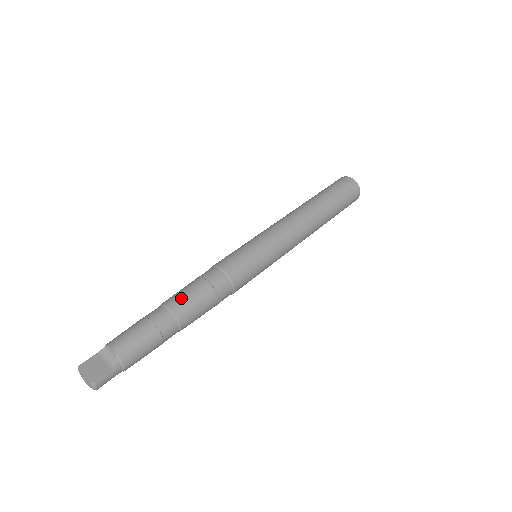
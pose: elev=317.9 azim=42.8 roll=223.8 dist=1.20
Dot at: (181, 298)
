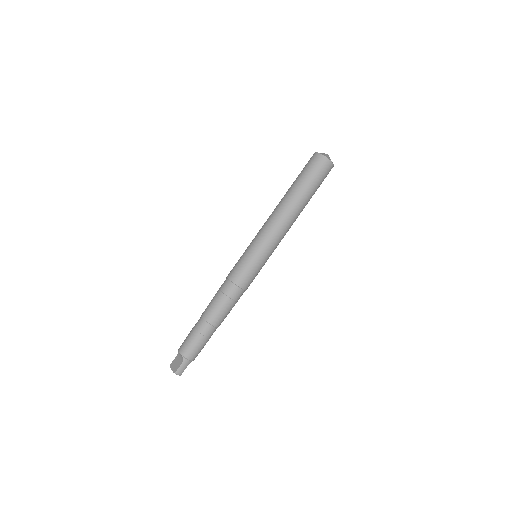
Dot at: (208, 308)
